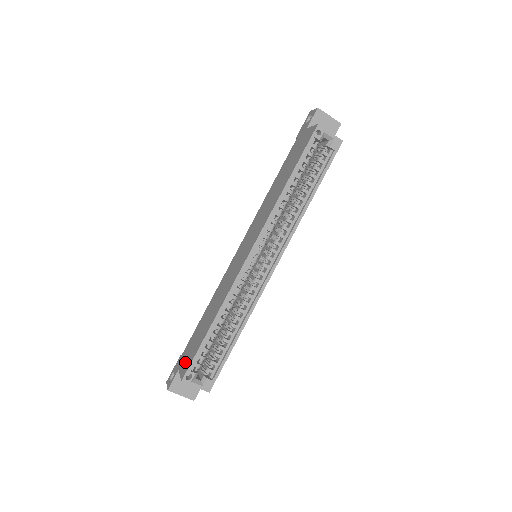
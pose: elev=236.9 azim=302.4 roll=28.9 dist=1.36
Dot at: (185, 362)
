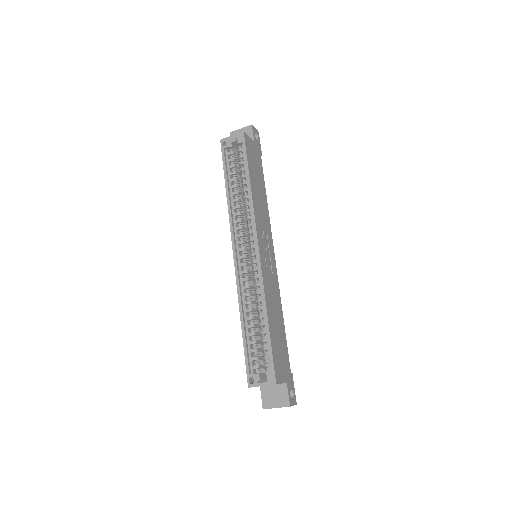
Dot at: occluded
